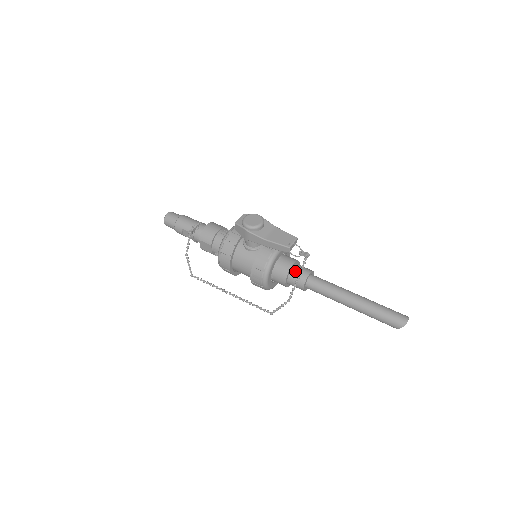
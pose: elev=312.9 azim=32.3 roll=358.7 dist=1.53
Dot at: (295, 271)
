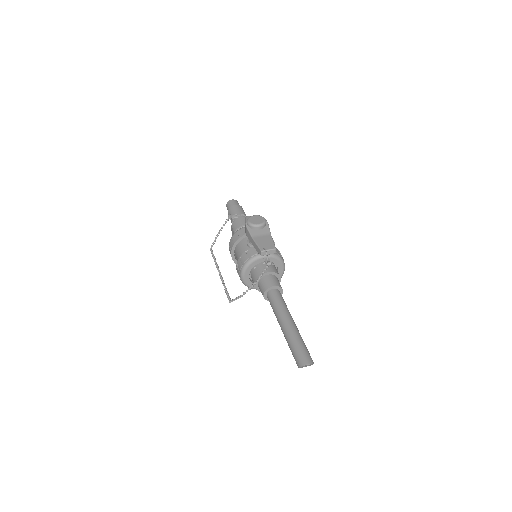
Dot at: (266, 278)
